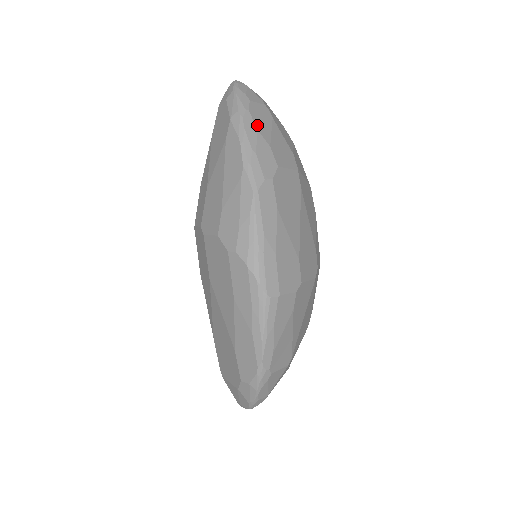
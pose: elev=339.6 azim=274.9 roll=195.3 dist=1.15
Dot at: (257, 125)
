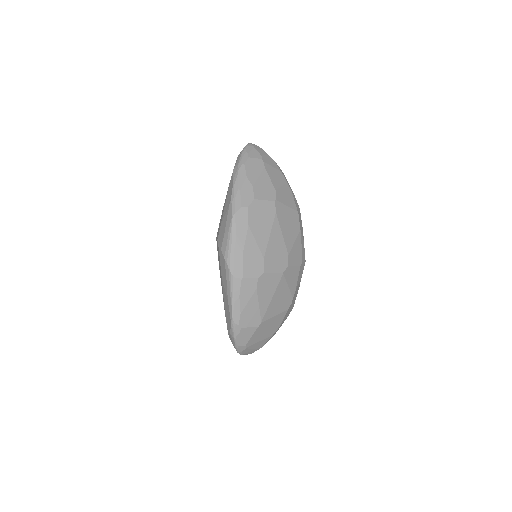
Dot at: (247, 173)
